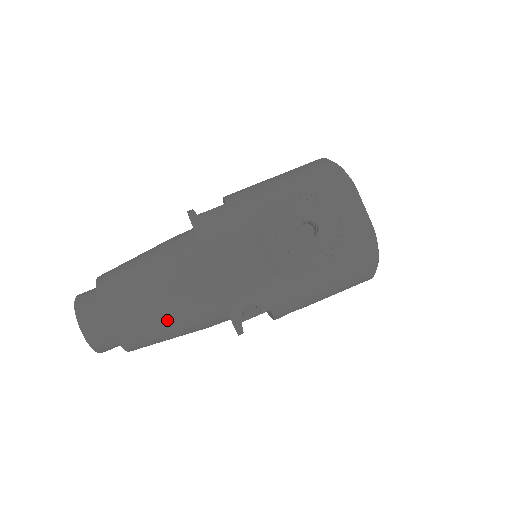
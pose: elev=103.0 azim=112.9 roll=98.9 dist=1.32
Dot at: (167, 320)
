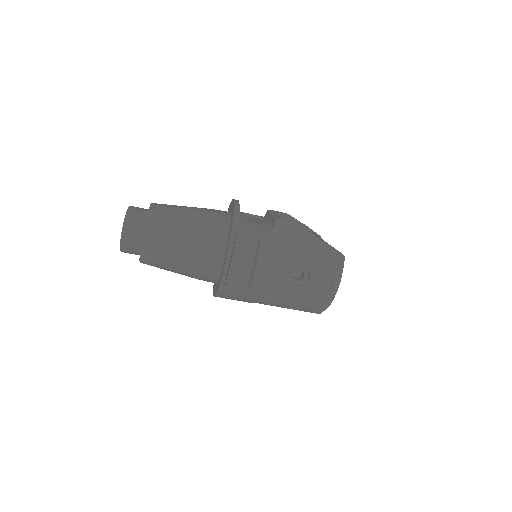
Dot at: occluded
